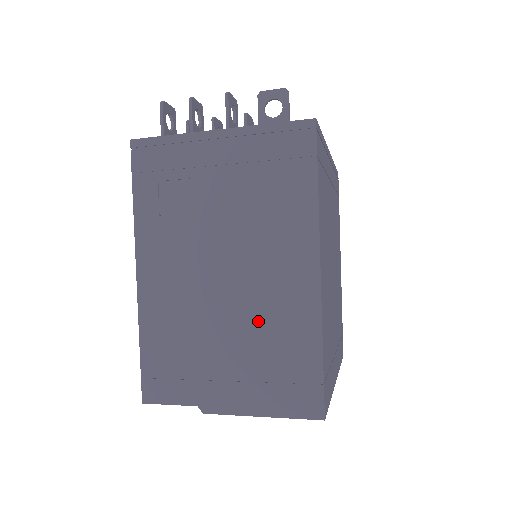
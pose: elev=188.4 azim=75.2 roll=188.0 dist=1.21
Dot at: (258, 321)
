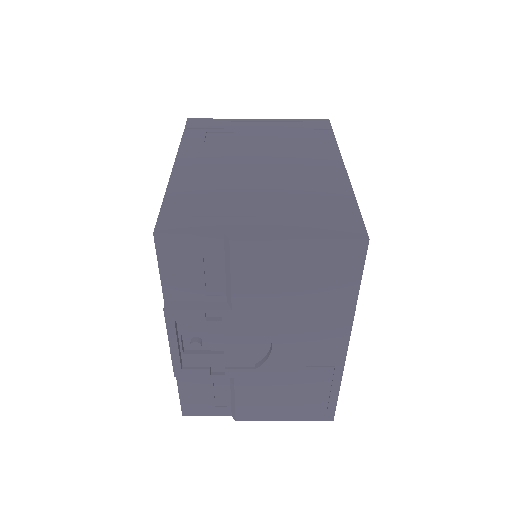
Dot at: (292, 186)
